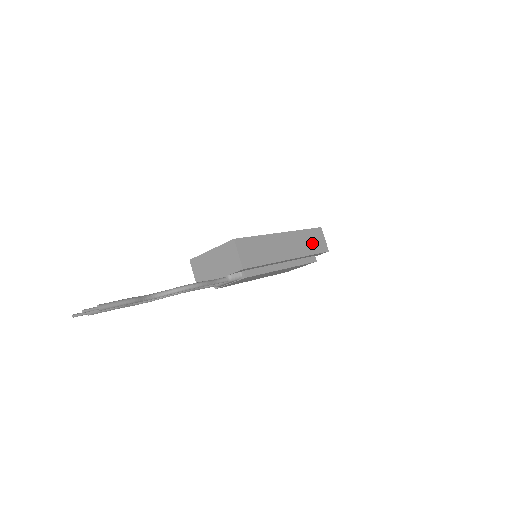
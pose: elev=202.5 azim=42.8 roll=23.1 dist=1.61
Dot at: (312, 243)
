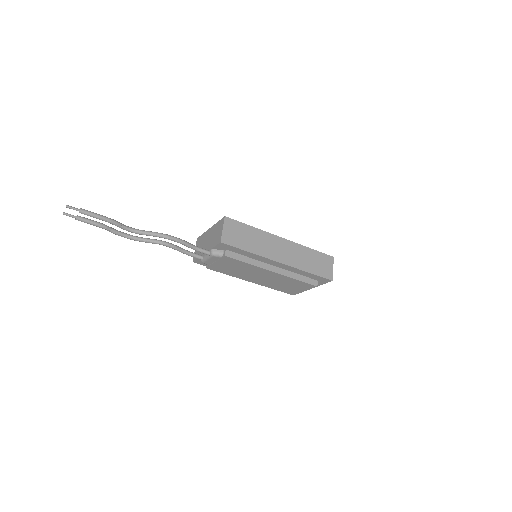
Dot at: (314, 264)
